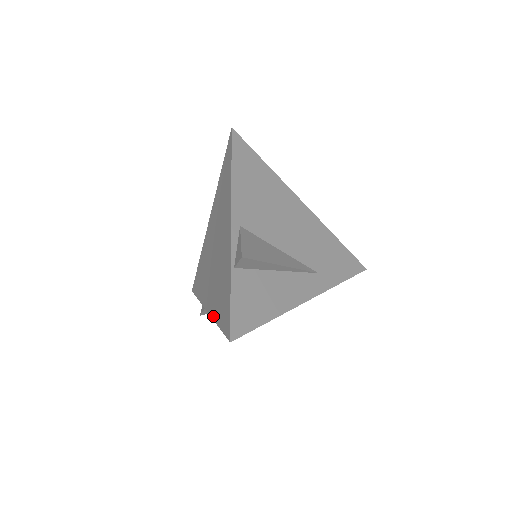
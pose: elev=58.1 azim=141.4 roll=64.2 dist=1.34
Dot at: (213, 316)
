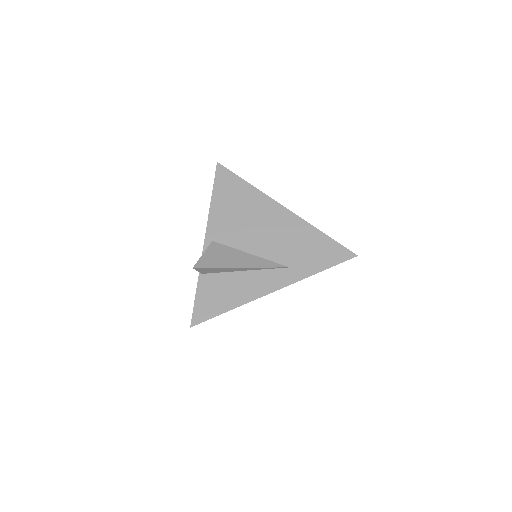
Dot at: occluded
